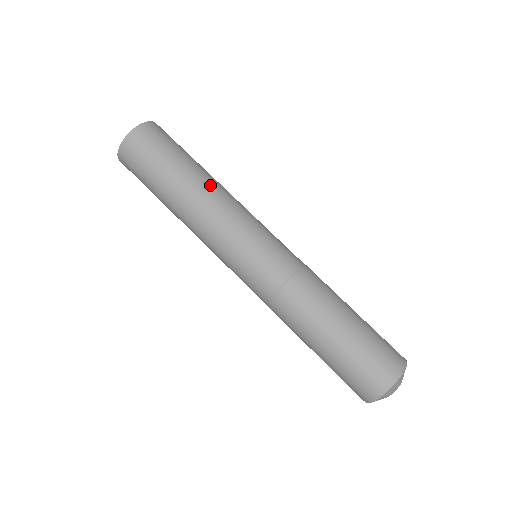
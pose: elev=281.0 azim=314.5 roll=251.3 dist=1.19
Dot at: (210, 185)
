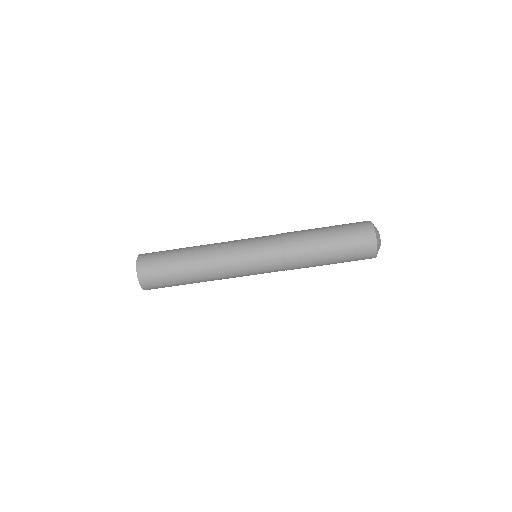
Dot at: (200, 257)
